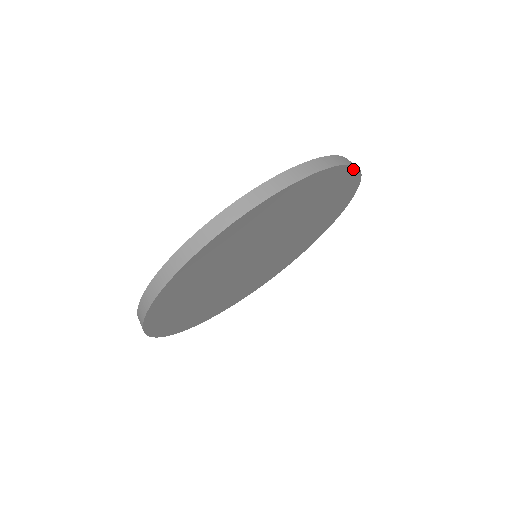
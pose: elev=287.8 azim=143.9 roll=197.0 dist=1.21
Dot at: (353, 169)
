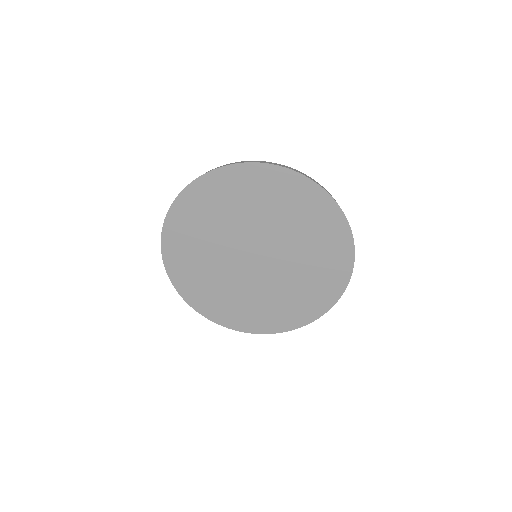
Dot at: (348, 231)
